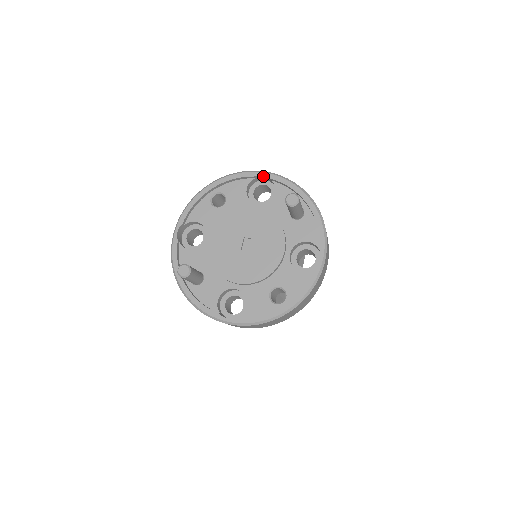
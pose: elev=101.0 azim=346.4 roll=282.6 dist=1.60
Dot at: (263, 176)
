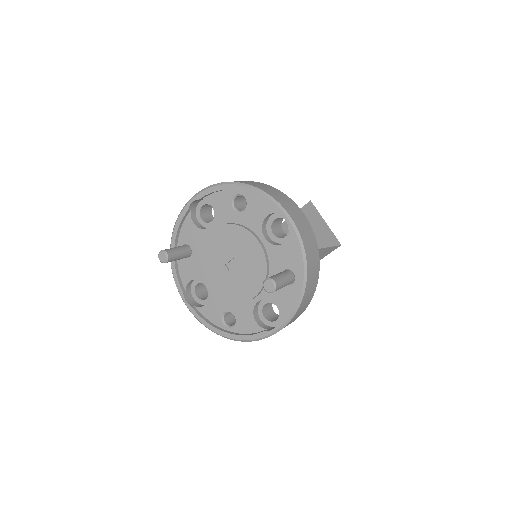
Dot at: (287, 219)
